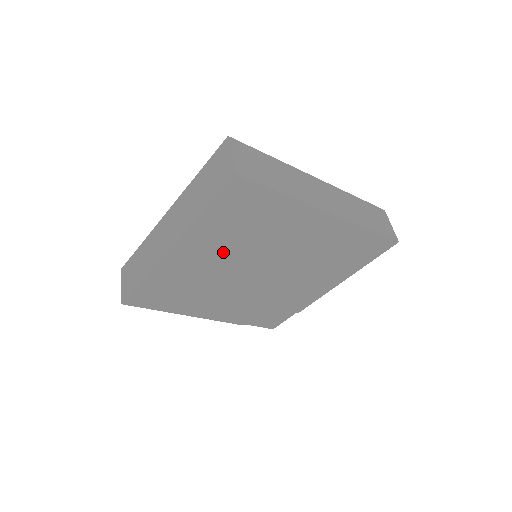
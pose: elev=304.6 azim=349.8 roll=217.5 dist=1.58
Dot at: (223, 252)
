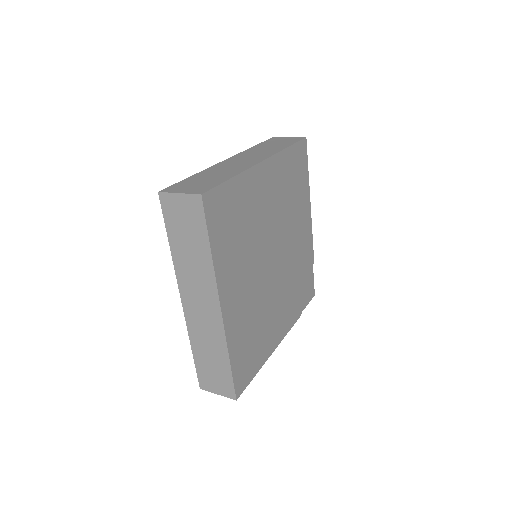
Dot at: (246, 269)
